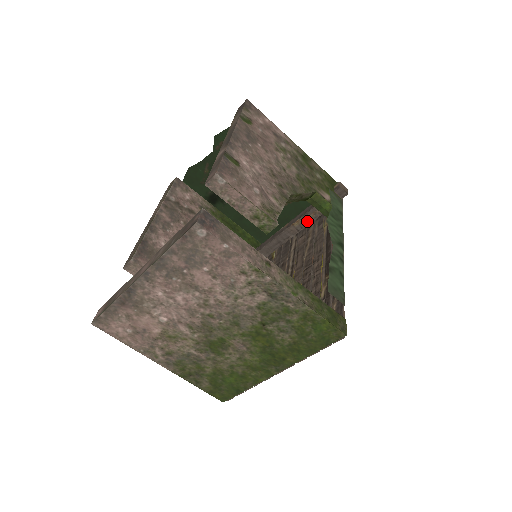
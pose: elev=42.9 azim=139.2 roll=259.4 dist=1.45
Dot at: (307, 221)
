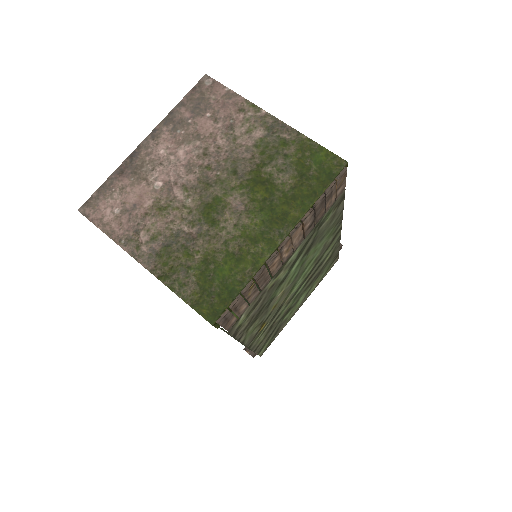
Dot at: occluded
